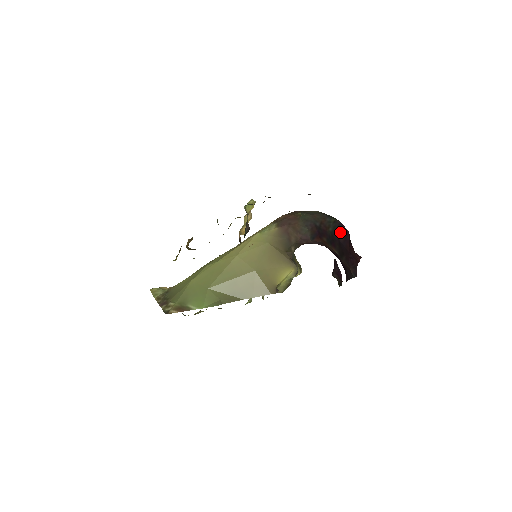
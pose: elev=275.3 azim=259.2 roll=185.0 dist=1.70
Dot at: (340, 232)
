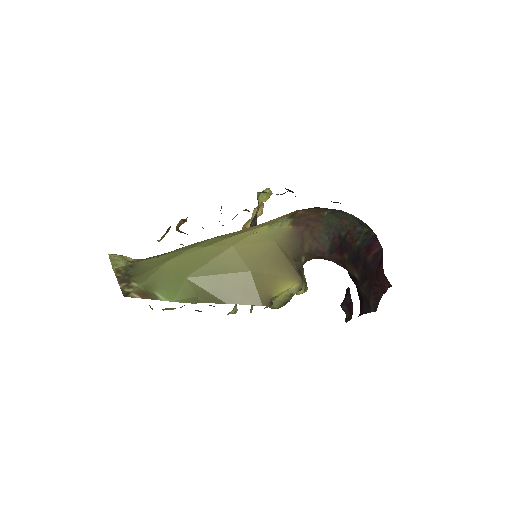
Dot at: (370, 248)
